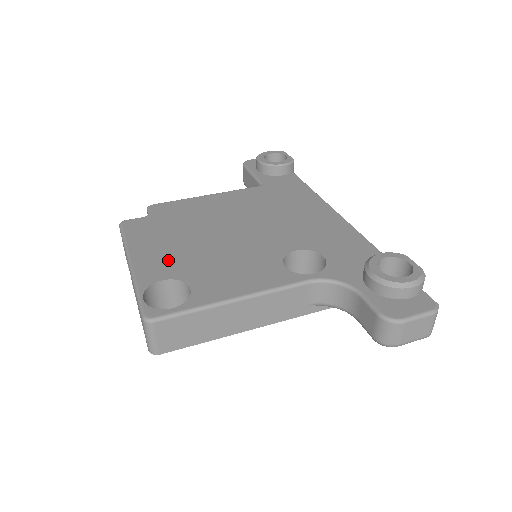
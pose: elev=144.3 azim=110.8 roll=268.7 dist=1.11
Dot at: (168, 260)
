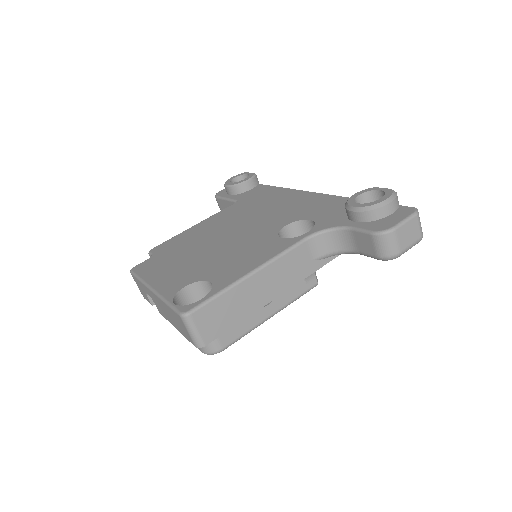
Dot at: (183, 274)
